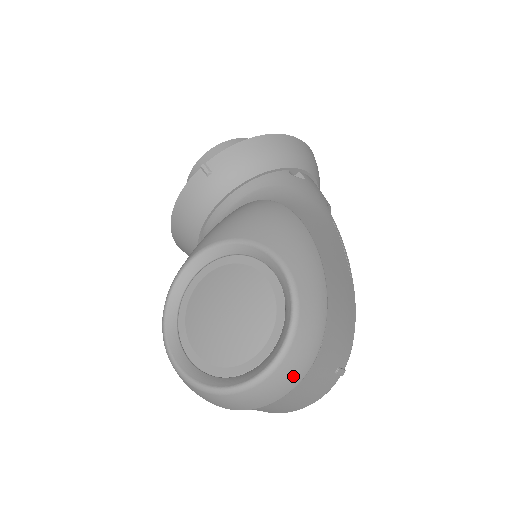
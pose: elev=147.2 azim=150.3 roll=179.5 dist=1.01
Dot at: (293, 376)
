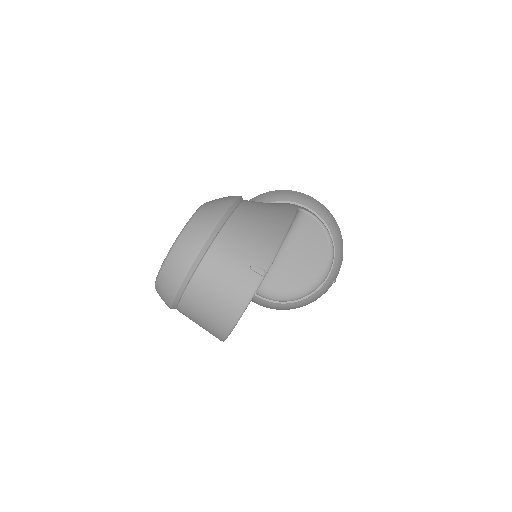
Dot at: (190, 247)
